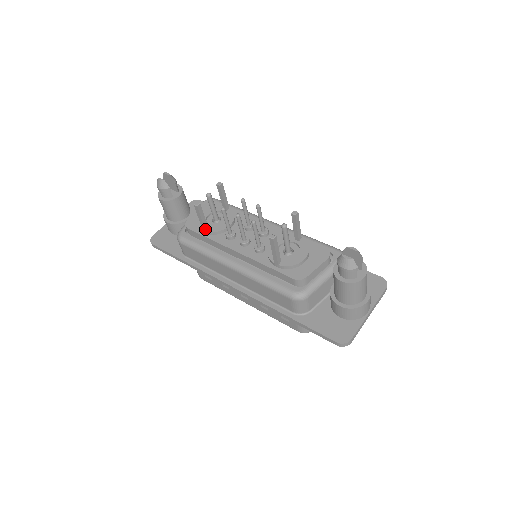
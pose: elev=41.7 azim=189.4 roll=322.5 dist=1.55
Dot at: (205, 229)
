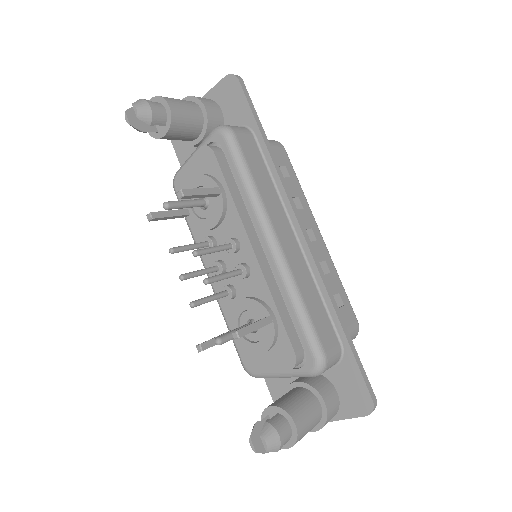
Dot at: occluded
